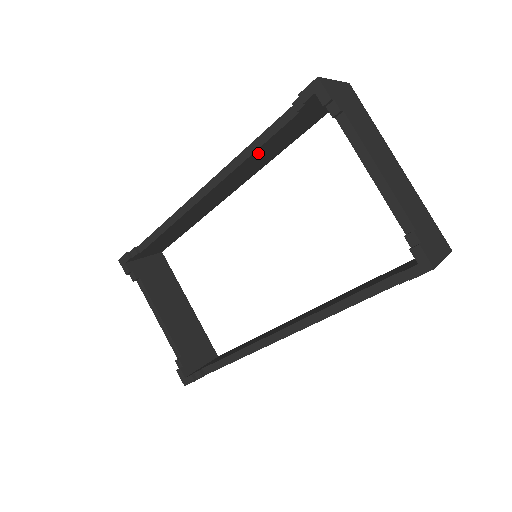
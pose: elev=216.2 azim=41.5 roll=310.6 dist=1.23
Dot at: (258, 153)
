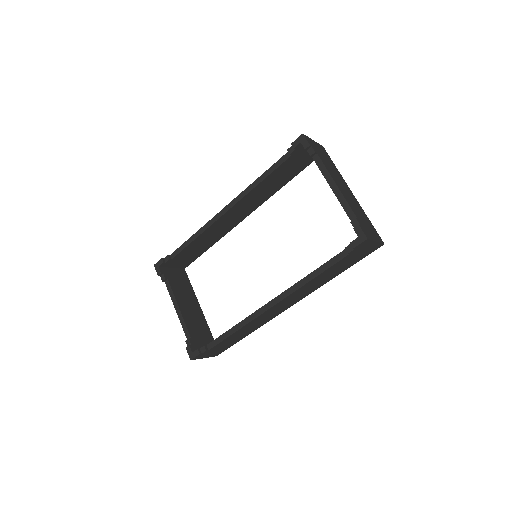
Dot at: (264, 184)
